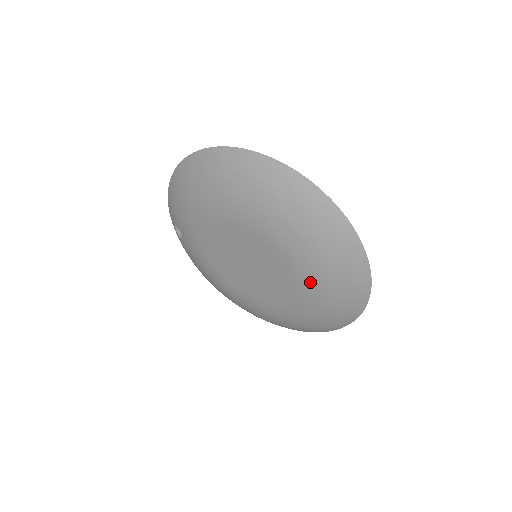
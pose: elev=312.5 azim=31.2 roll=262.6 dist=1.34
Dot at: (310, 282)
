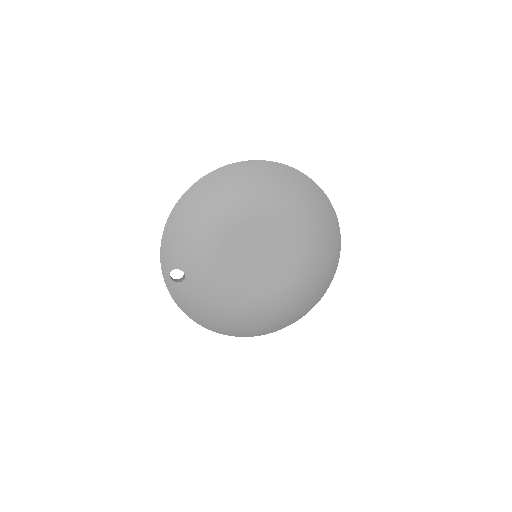
Dot at: (309, 242)
